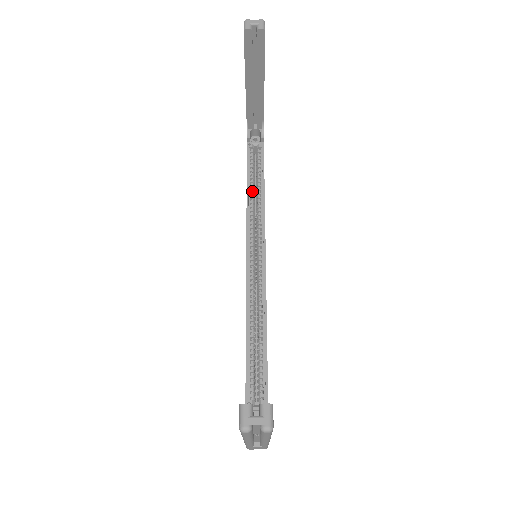
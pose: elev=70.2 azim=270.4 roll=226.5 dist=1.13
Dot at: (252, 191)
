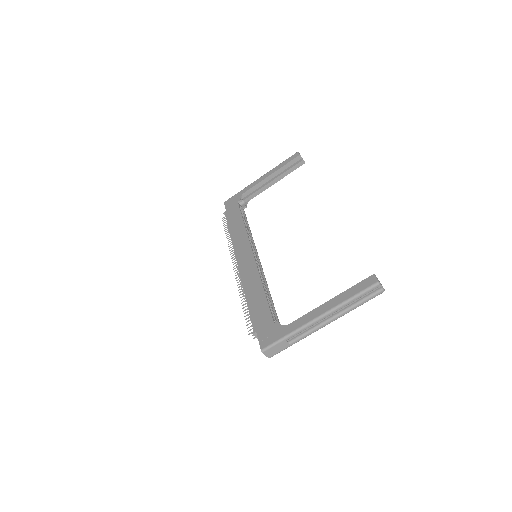
Dot at: occluded
